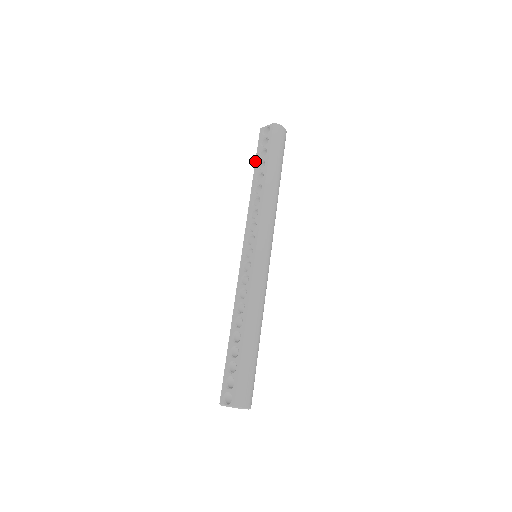
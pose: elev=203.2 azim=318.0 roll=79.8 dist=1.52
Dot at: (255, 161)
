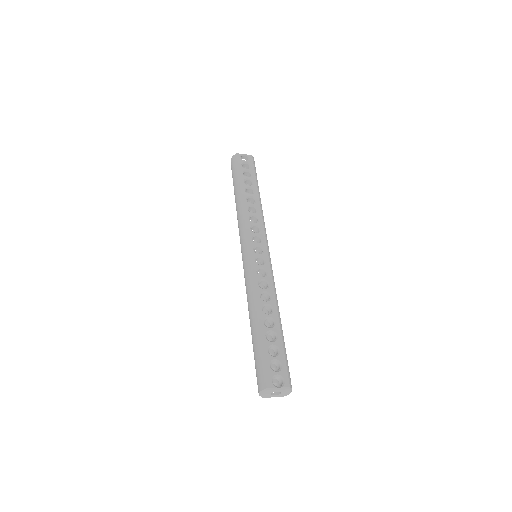
Dot at: (240, 177)
